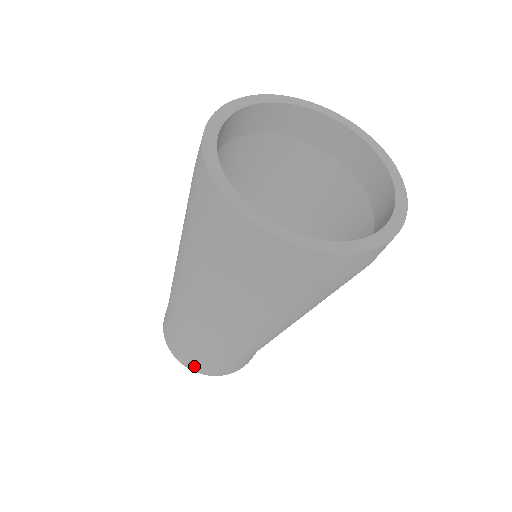
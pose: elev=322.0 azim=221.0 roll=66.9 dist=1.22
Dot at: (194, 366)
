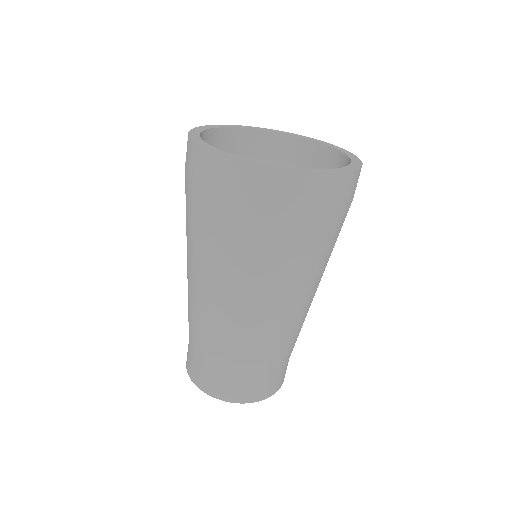
Dot at: (253, 394)
